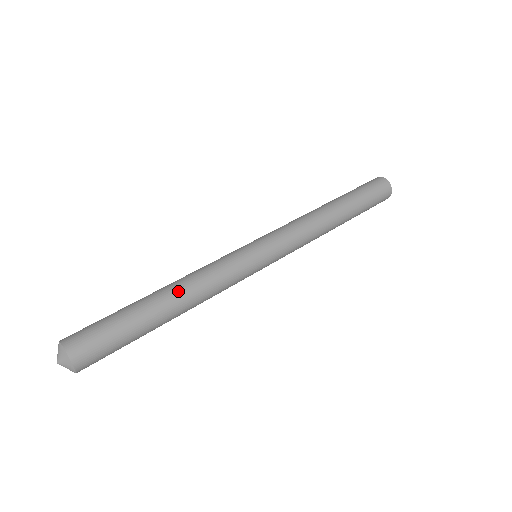
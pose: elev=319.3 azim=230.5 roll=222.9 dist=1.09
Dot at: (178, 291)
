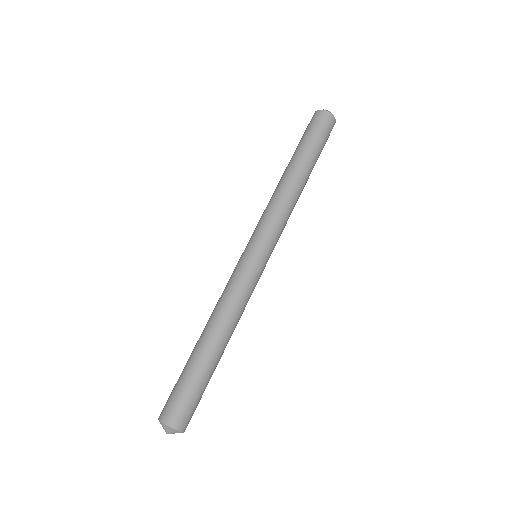
Dot at: (211, 327)
